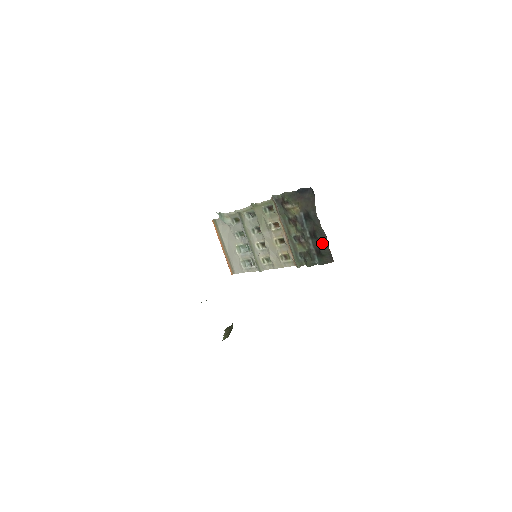
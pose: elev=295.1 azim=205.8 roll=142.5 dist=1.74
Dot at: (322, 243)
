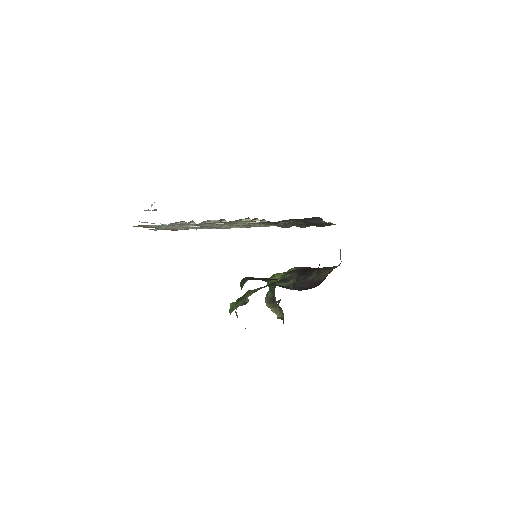
Dot at: occluded
